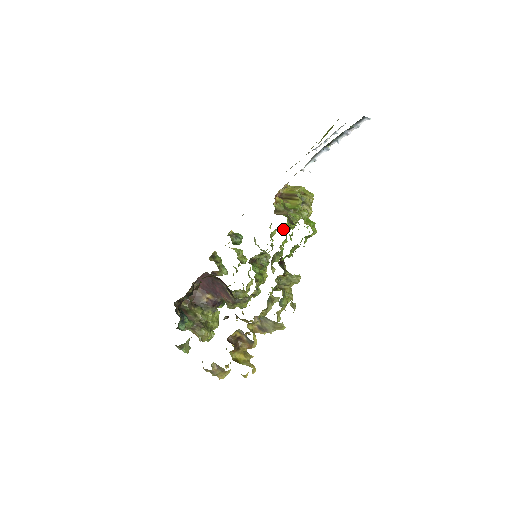
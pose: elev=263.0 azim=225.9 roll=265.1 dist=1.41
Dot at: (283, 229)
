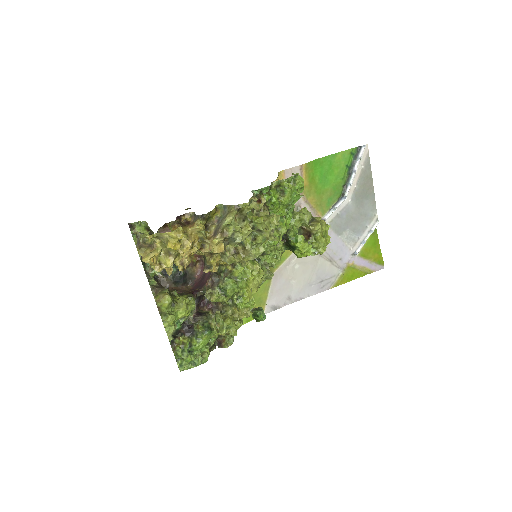
Dot at: (290, 238)
